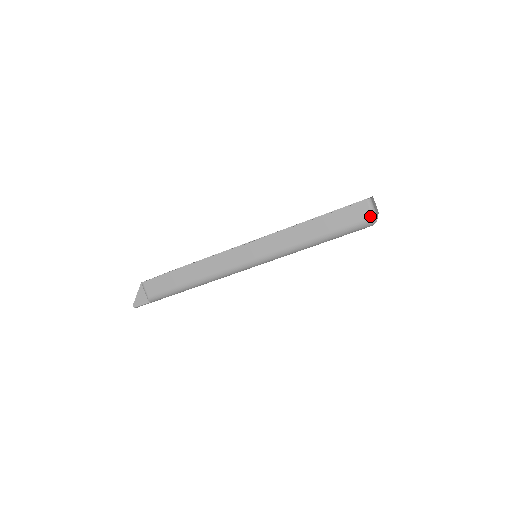
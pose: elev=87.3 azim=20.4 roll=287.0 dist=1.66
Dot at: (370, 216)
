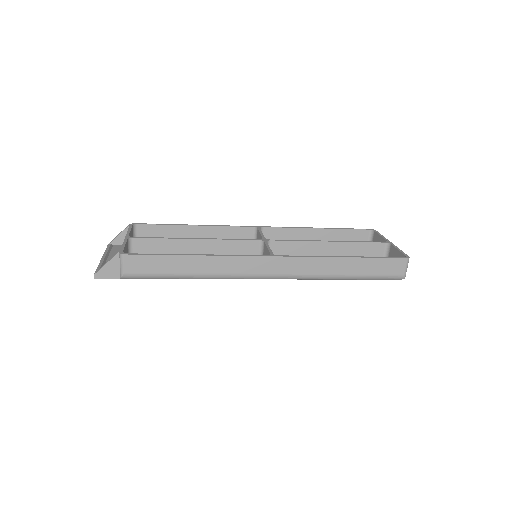
Dot at: (402, 273)
